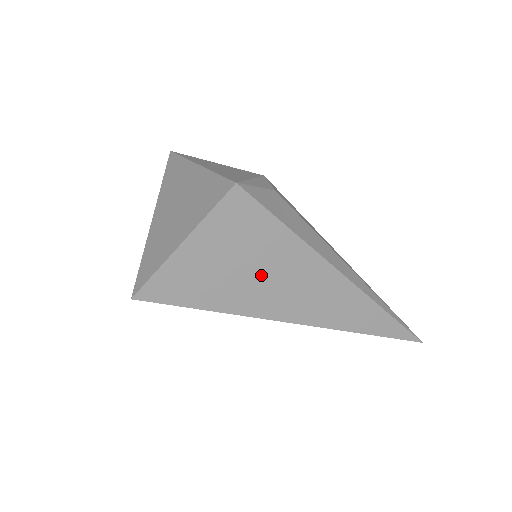
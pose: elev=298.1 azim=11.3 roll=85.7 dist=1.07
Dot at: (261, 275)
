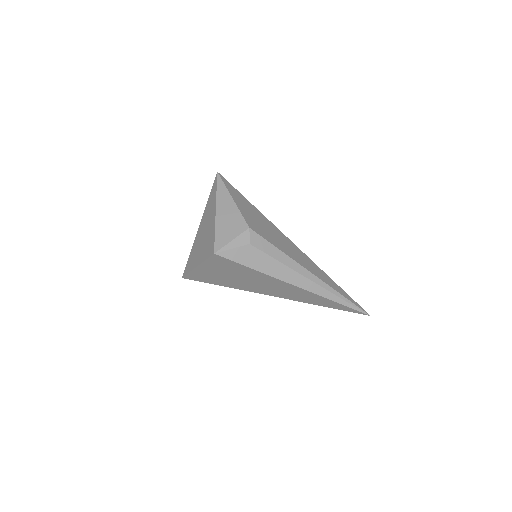
Dot at: (244, 280)
